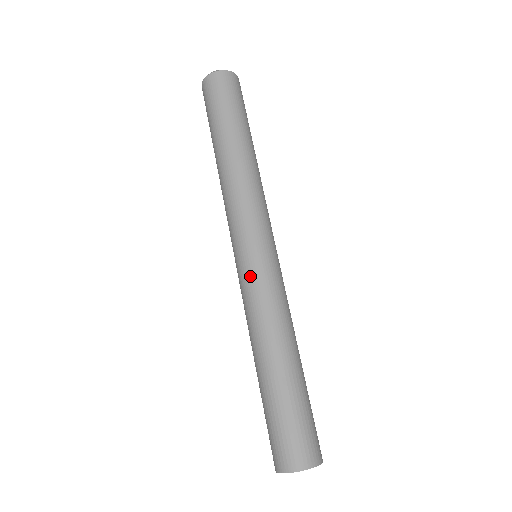
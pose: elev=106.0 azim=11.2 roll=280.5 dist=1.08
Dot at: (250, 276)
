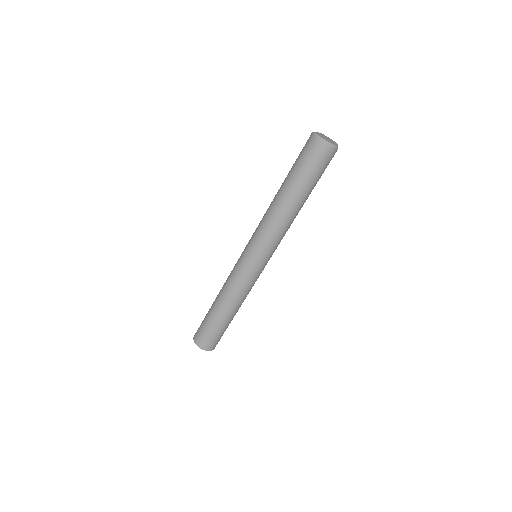
Dot at: (244, 272)
